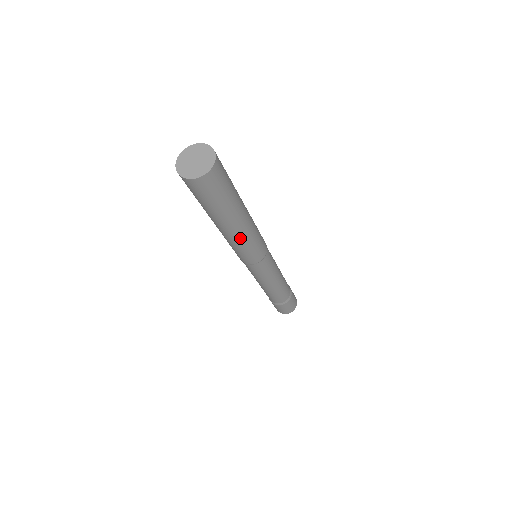
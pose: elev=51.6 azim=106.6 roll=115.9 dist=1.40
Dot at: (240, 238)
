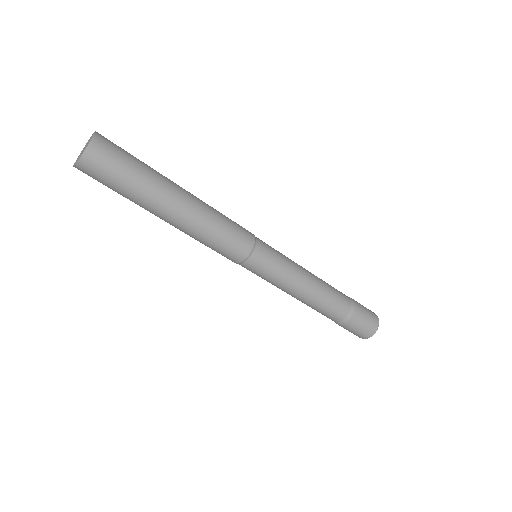
Dot at: (186, 231)
